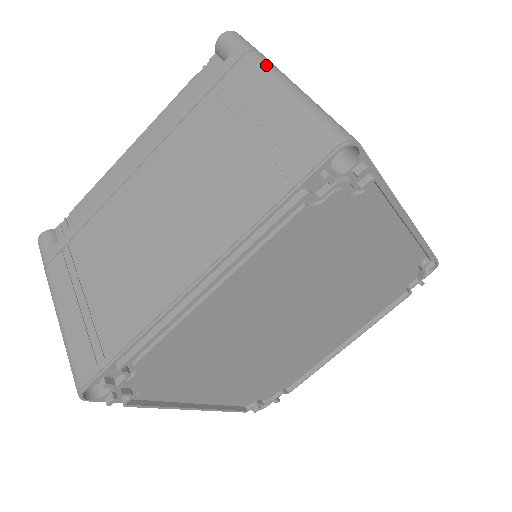
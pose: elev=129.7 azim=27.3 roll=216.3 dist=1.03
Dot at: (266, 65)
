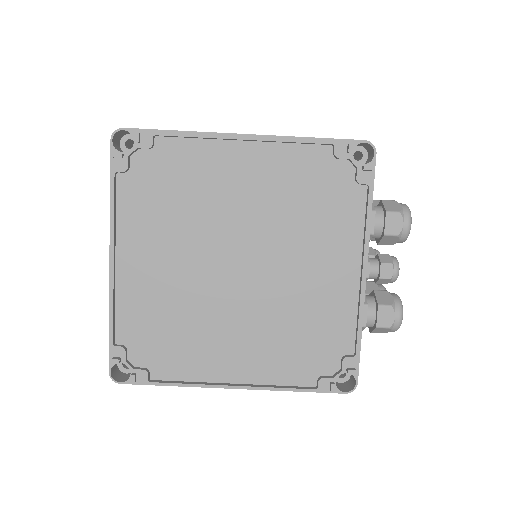
Dot at: occluded
